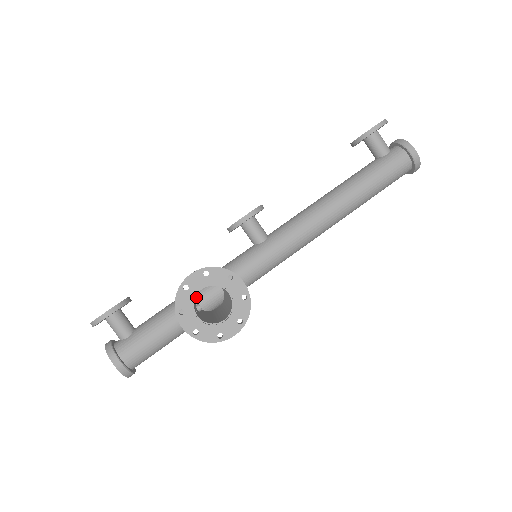
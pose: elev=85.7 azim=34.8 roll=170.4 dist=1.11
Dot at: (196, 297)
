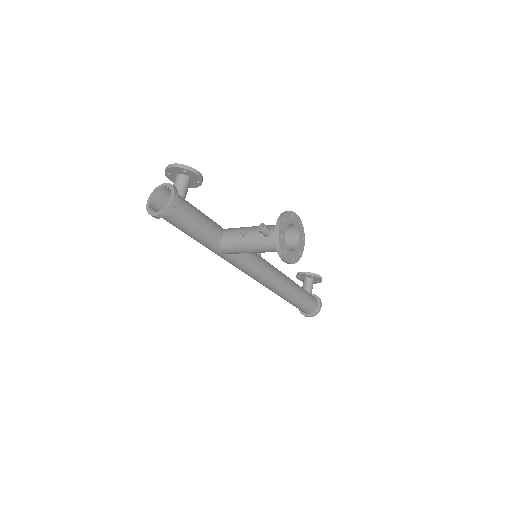
Dot at: occluded
